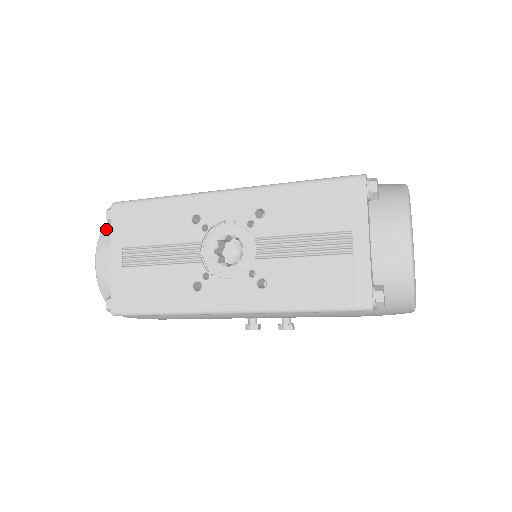
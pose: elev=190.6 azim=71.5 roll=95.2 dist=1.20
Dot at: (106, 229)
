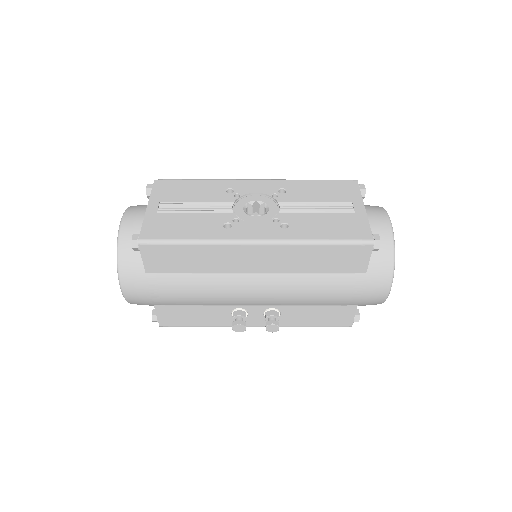
Dot at: occluded
